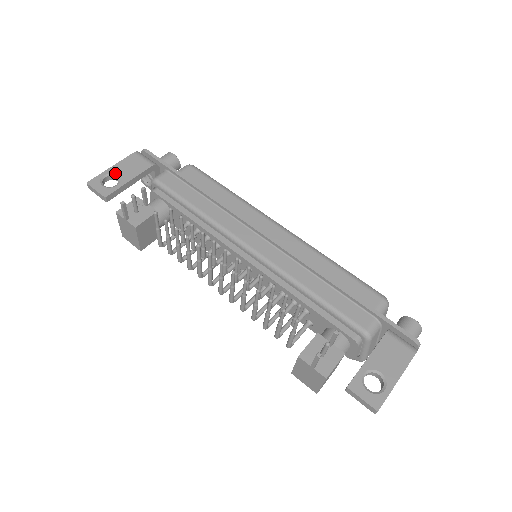
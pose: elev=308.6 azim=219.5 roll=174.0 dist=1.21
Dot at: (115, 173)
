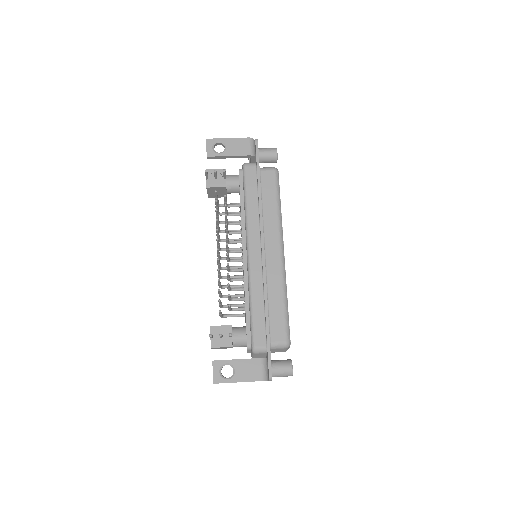
Dot at: (226, 144)
